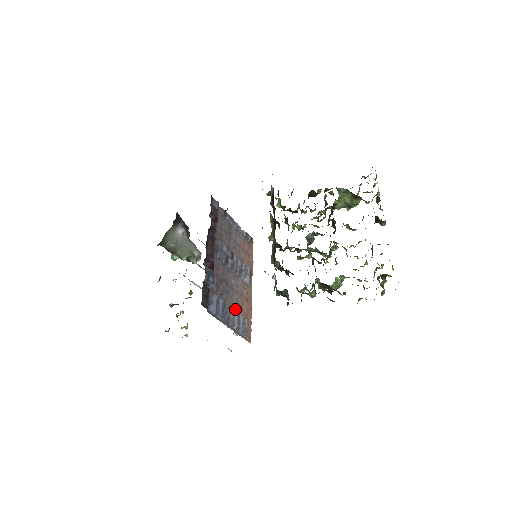
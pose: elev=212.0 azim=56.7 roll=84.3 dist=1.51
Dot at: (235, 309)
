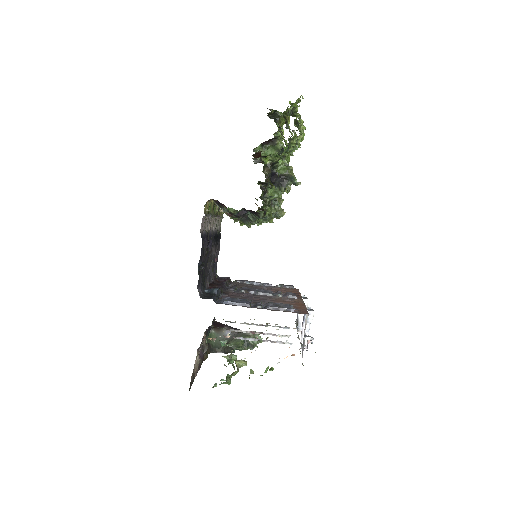
Dot at: occluded
